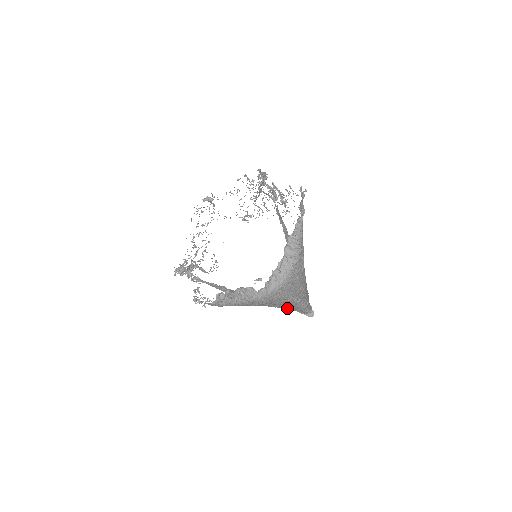
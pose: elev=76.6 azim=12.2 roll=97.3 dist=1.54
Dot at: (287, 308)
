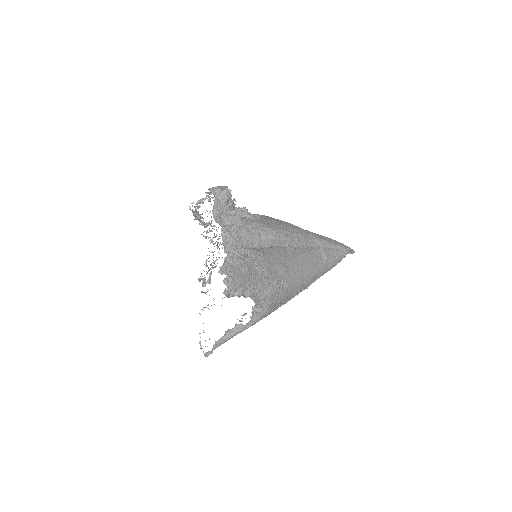
Dot at: occluded
